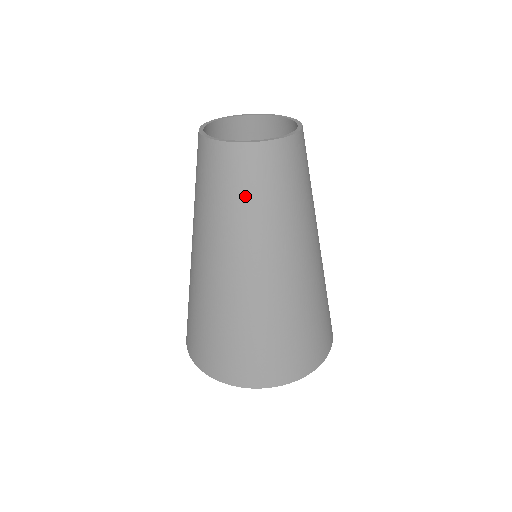
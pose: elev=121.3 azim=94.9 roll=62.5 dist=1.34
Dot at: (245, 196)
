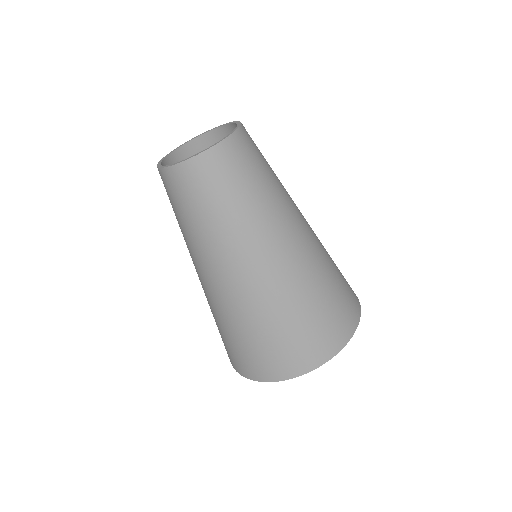
Dot at: (230, 194)
